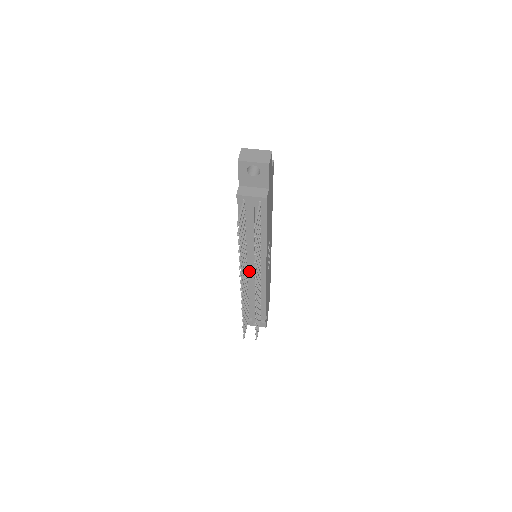
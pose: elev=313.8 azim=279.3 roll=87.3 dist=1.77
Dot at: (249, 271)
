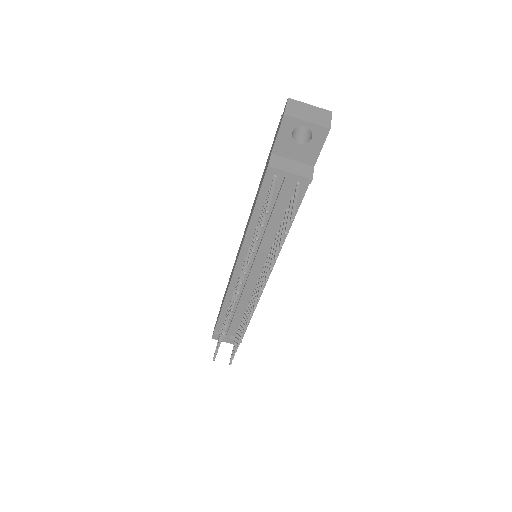
Dot at: occluded
